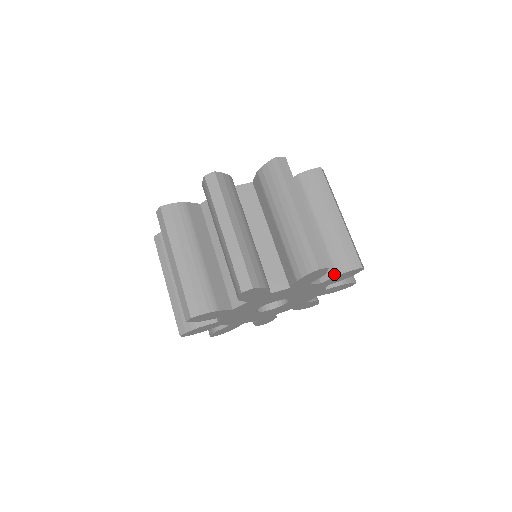
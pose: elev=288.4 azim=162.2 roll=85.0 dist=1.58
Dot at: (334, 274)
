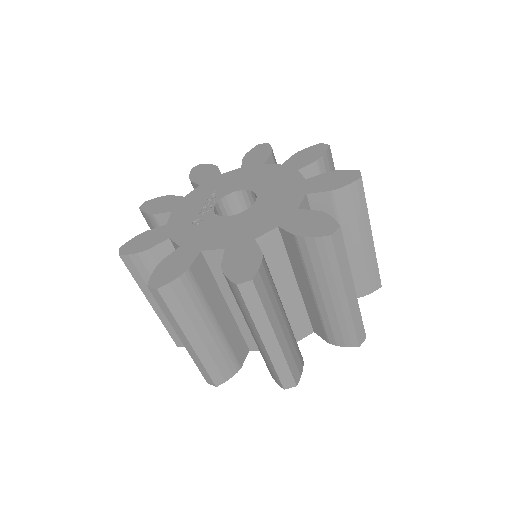
Dot at: (326, 340)
